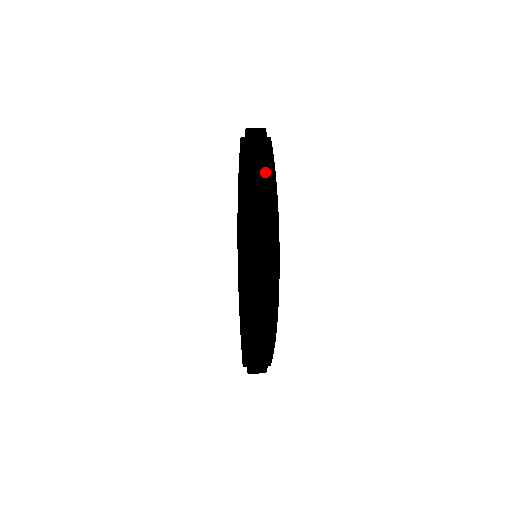
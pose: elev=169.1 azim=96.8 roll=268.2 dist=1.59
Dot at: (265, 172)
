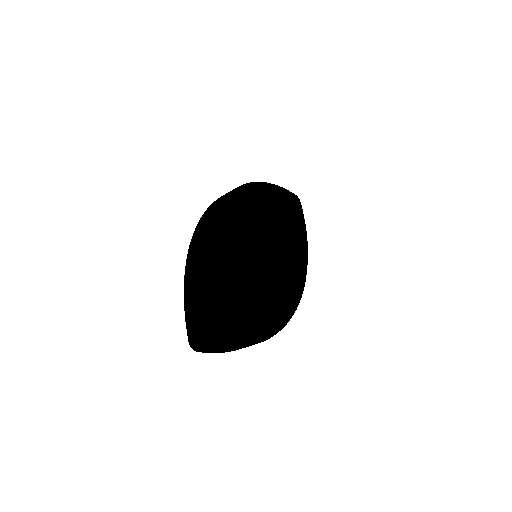
Dot at: occluded
